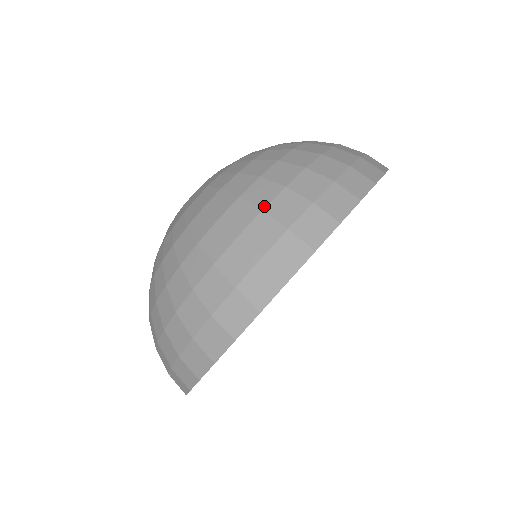
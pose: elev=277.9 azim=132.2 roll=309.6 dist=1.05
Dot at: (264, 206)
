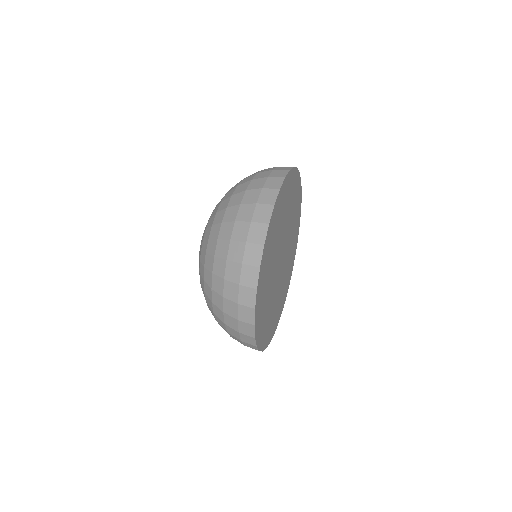
Dot at: (230, 238)
